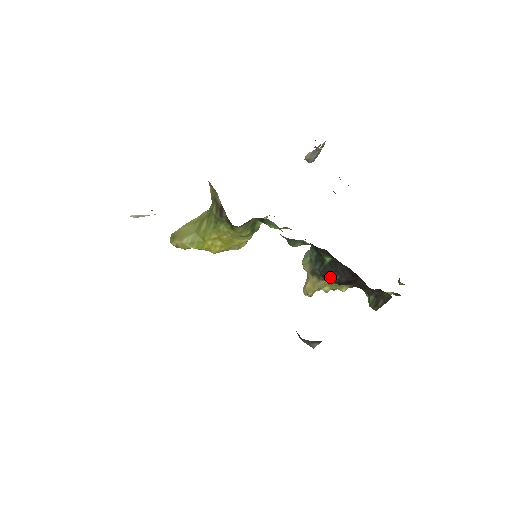
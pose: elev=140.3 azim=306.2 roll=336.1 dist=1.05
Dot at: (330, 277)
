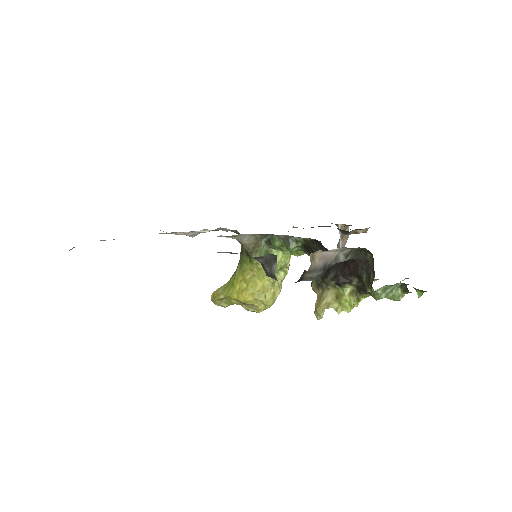
Dot at: (328, 276)
